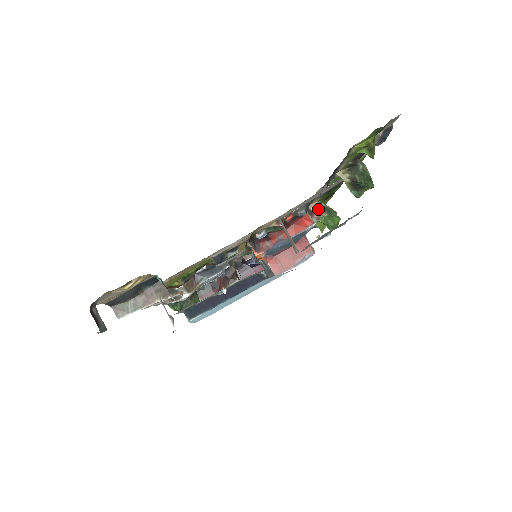
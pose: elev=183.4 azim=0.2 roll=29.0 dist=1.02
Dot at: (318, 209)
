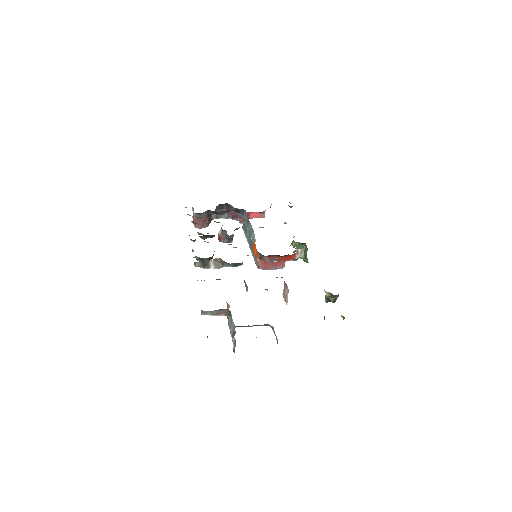
Dot at: (302, 253)
